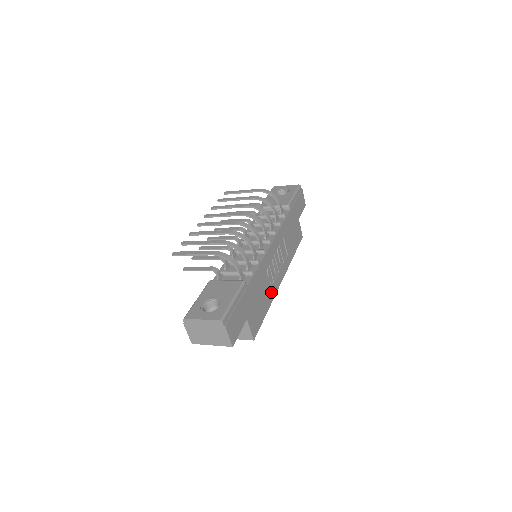
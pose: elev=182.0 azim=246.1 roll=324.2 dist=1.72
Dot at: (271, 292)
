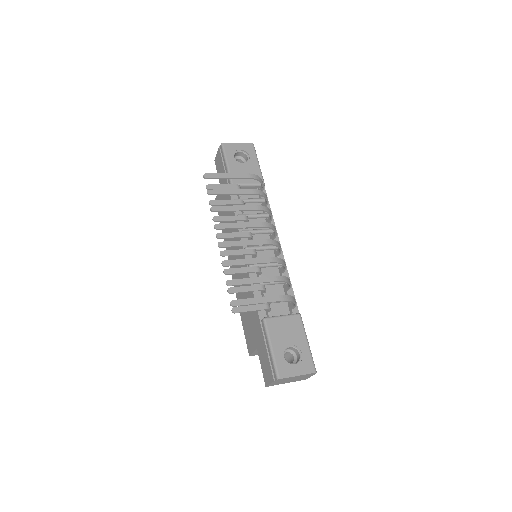
Dot at: occluded
